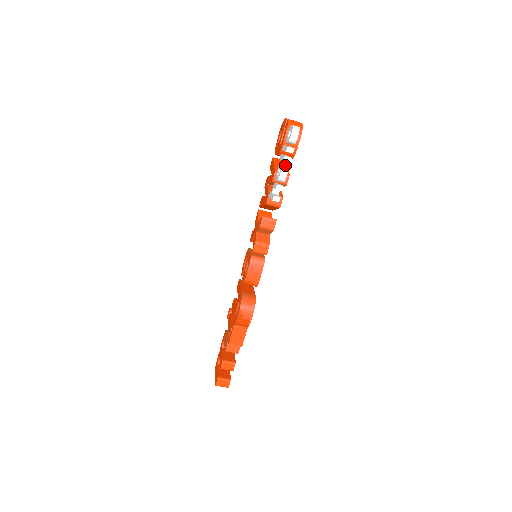
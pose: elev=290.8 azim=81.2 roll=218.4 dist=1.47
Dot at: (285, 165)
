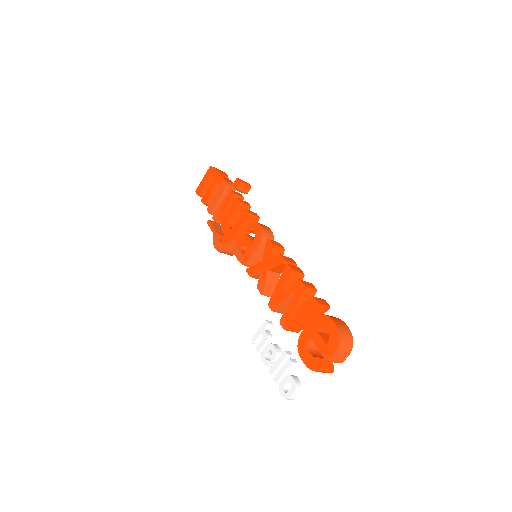
Dot at: (272, 366)
